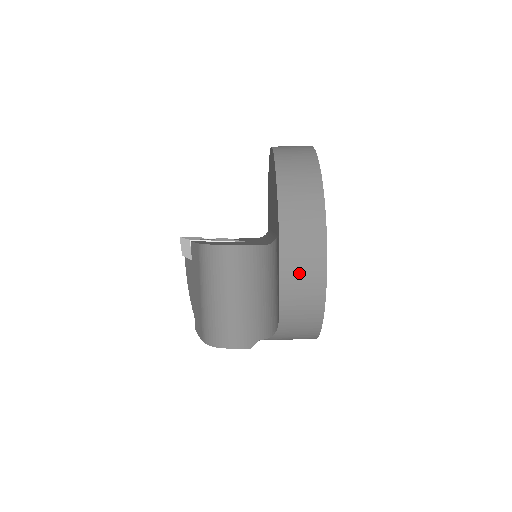
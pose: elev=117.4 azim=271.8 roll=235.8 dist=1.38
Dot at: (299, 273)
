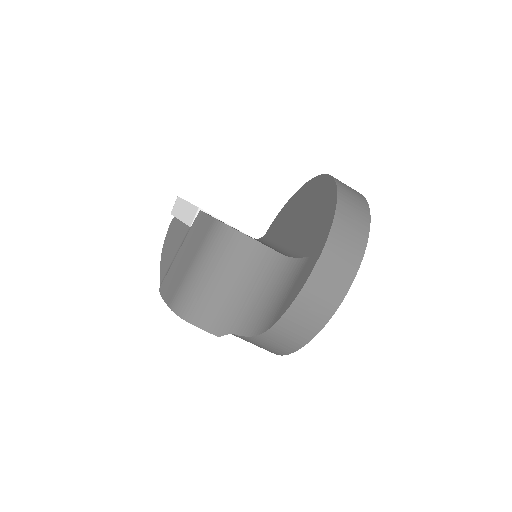
Dot at: (316, 298)
